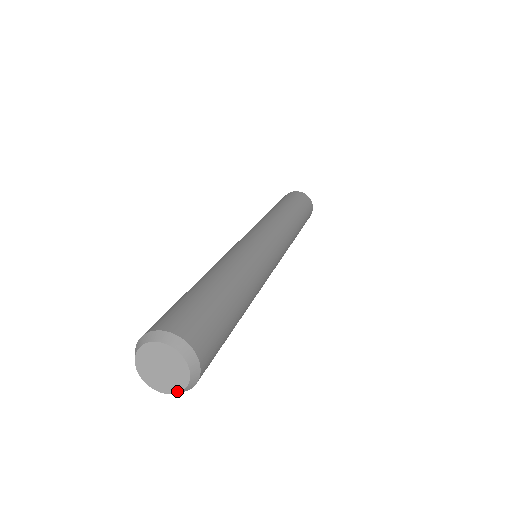
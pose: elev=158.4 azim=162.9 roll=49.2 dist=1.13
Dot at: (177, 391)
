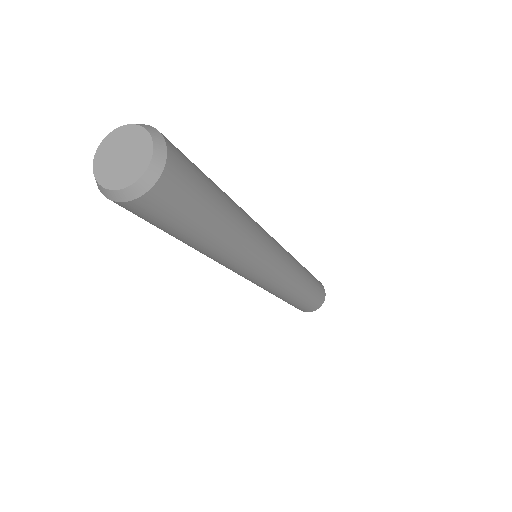
Dot at: (109, 187)
